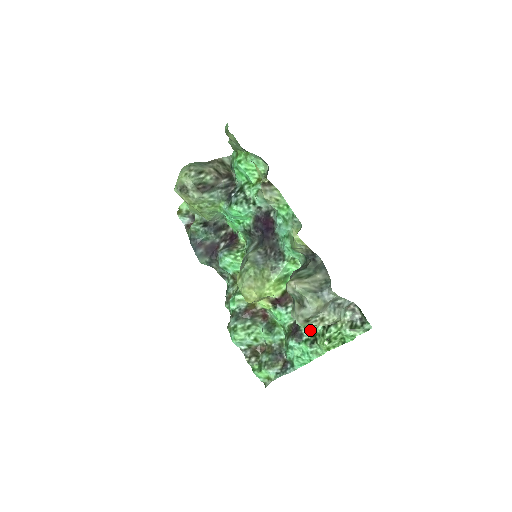
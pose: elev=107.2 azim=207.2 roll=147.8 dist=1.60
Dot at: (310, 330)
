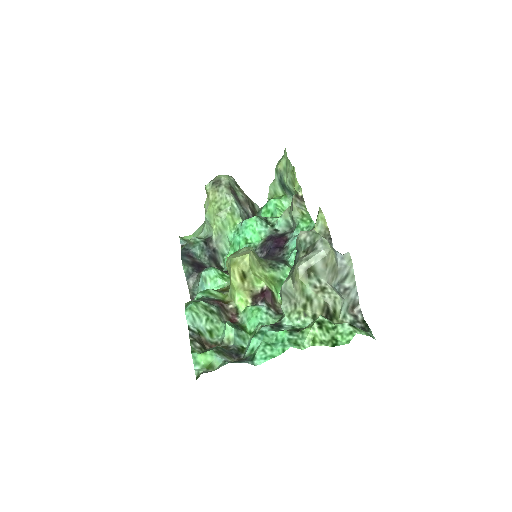
Dot at: (294, 322)
